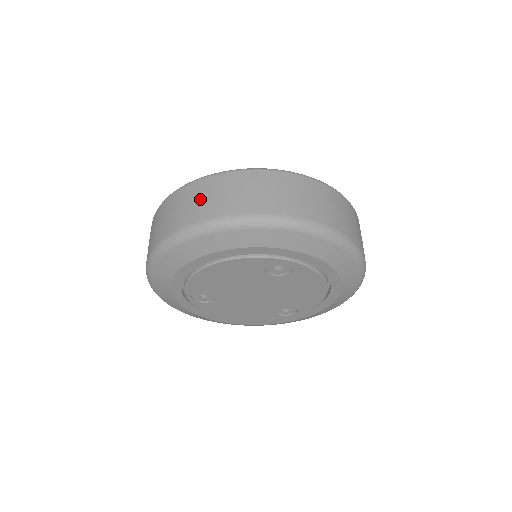
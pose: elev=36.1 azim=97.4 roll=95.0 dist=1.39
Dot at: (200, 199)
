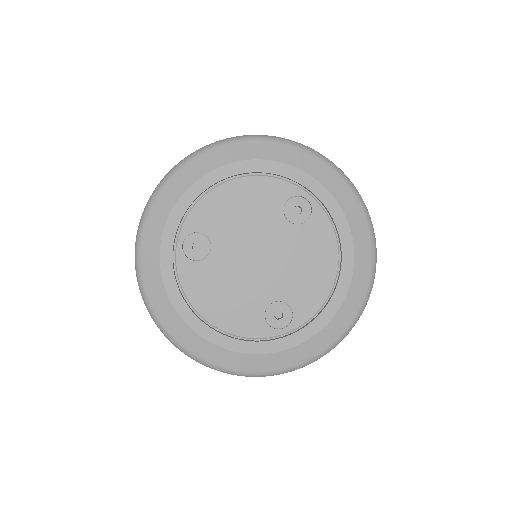
Dot at: occluded
